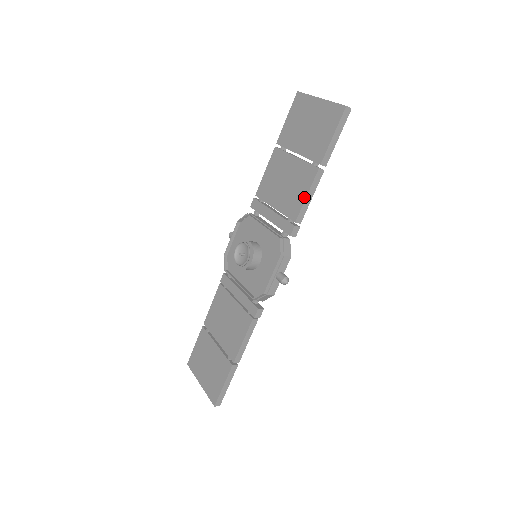
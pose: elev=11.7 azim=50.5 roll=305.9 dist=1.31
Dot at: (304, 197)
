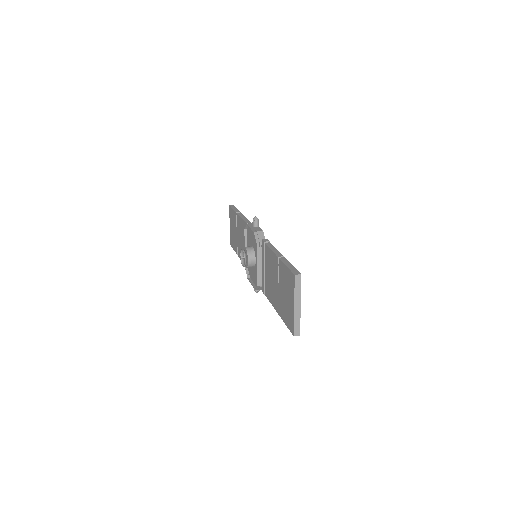
Dot at: (270, 301)
